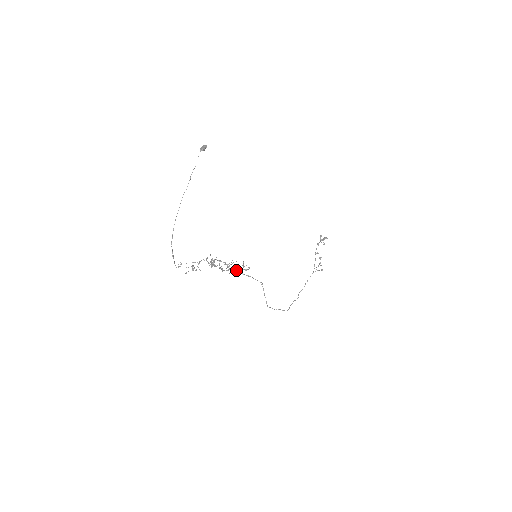
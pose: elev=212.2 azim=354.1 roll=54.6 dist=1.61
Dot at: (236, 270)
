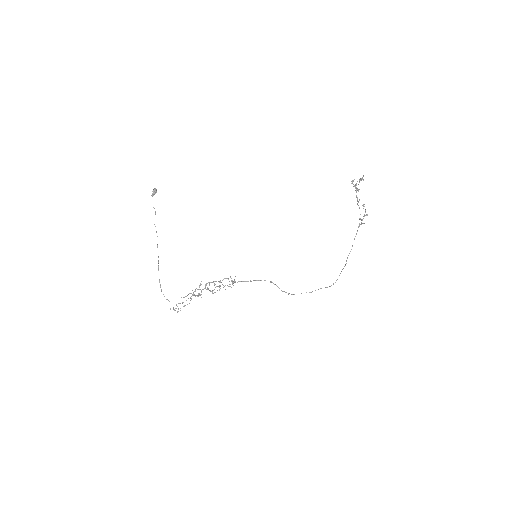
Dot at: (228, 286)
